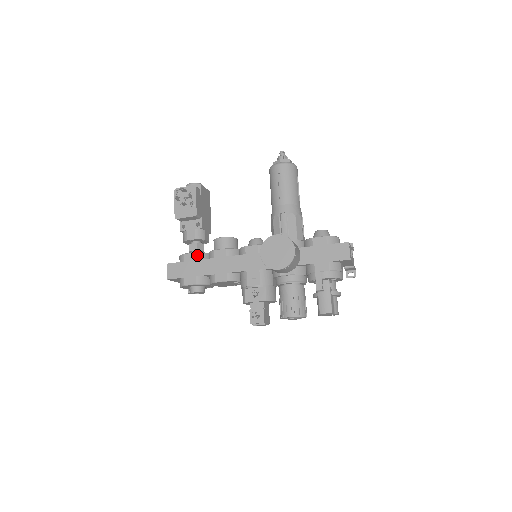
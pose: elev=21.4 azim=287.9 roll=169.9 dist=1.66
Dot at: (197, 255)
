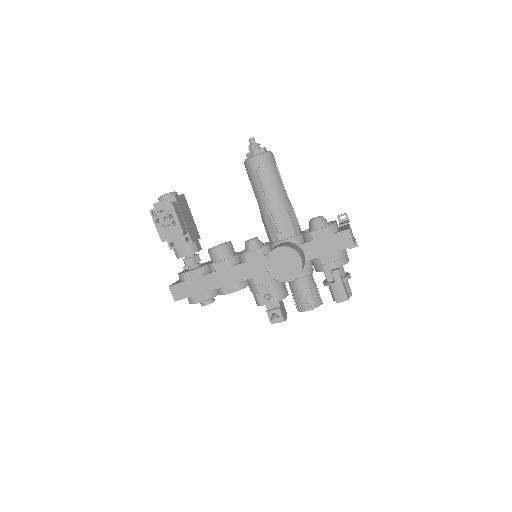
Dot at: (197, 272)
